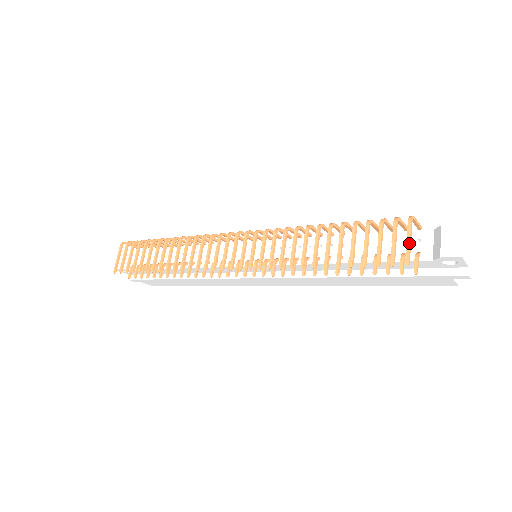
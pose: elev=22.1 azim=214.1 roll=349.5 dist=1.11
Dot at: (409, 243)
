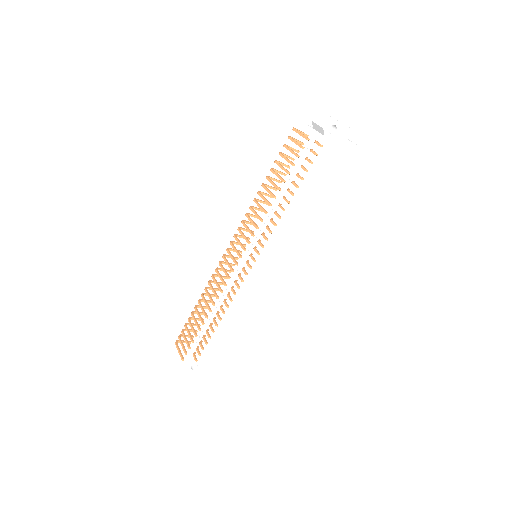
Dot at: (301, 133)
